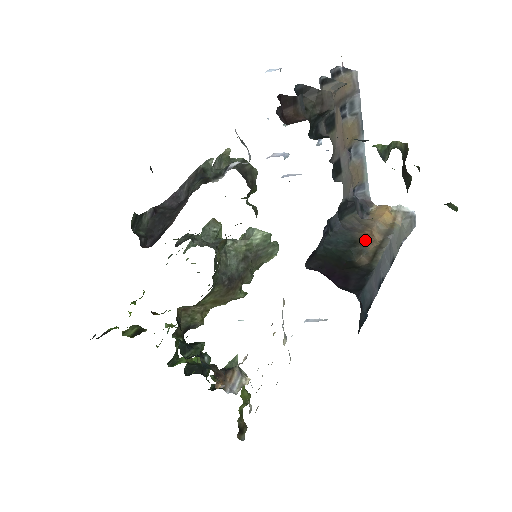
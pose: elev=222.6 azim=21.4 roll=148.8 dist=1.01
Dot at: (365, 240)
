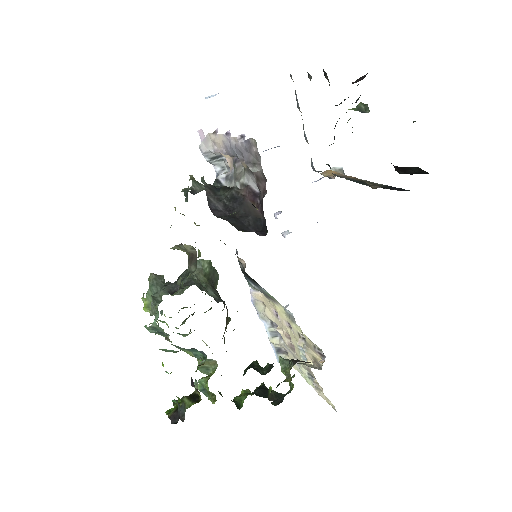
Dot at: (359, 179)
